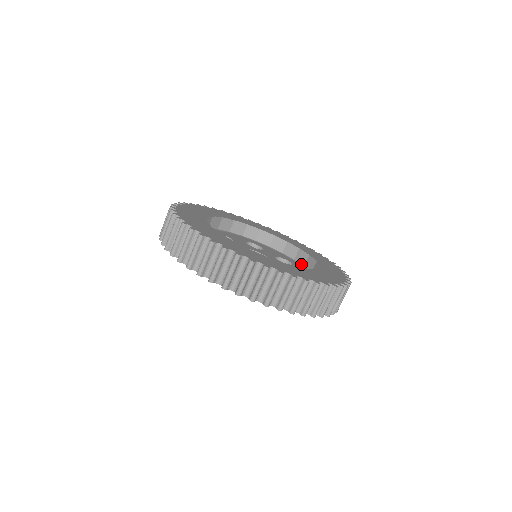
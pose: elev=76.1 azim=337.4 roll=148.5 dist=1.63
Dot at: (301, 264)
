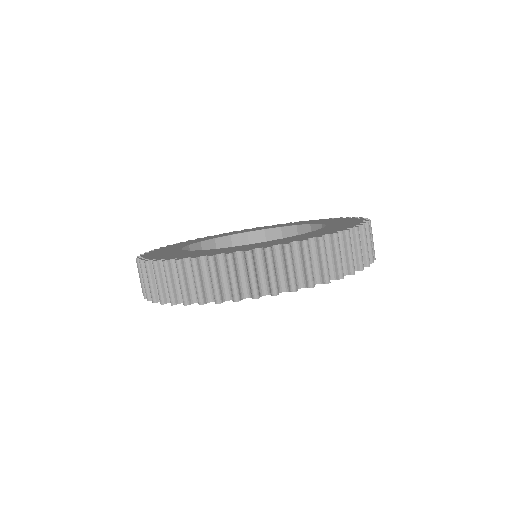
Dot at: occluded
